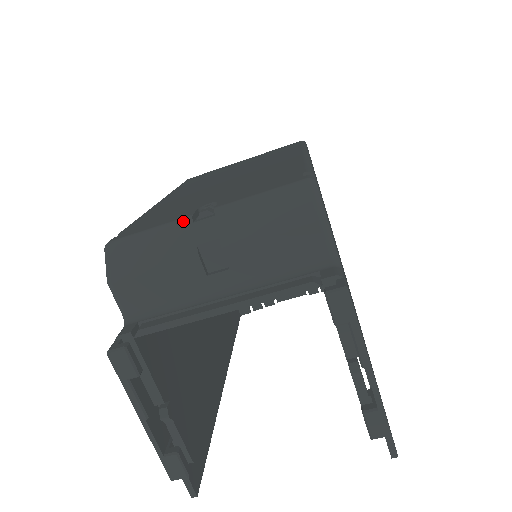
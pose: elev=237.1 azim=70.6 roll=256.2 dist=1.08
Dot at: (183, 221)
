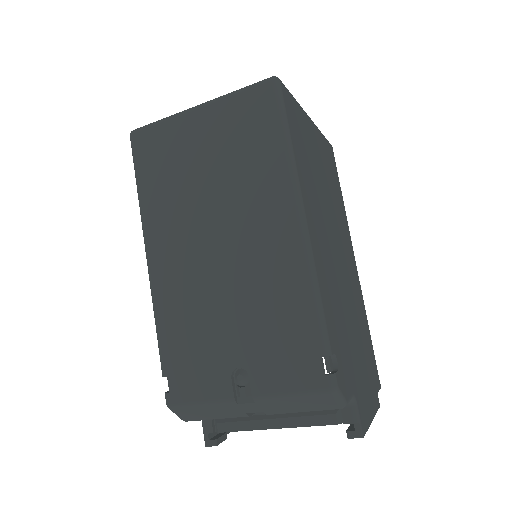
Dot at: (229, 403)
